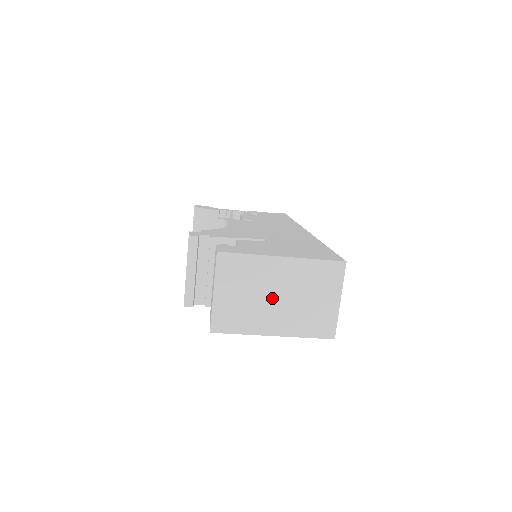
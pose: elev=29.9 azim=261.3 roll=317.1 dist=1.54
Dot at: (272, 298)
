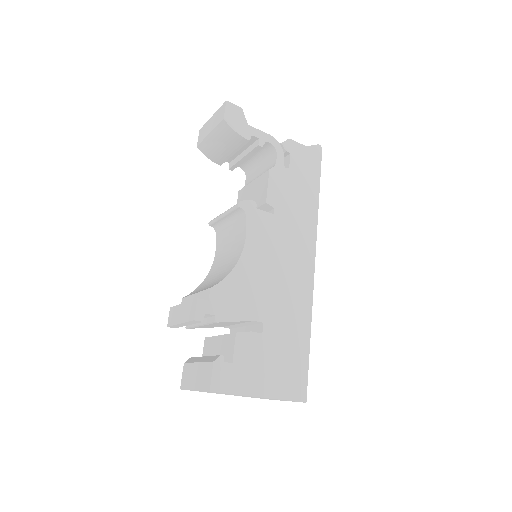
Dot at: (238, 395)
